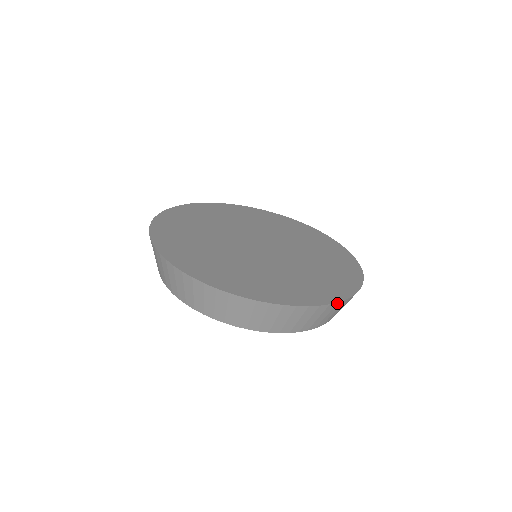
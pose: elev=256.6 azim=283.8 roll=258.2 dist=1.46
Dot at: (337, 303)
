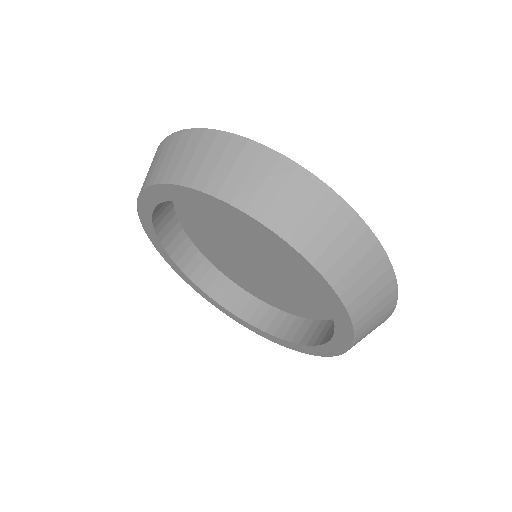
Dot at: (384, 254)
